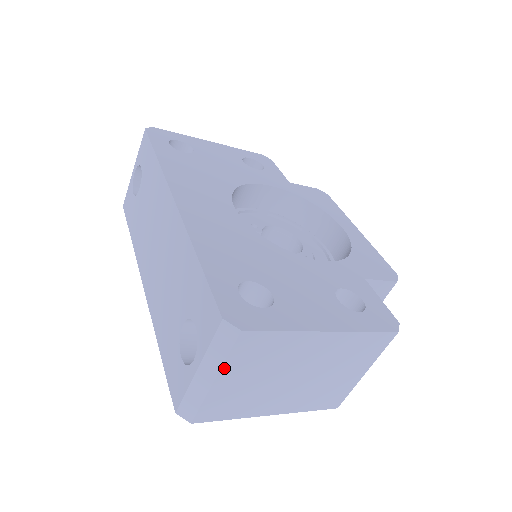
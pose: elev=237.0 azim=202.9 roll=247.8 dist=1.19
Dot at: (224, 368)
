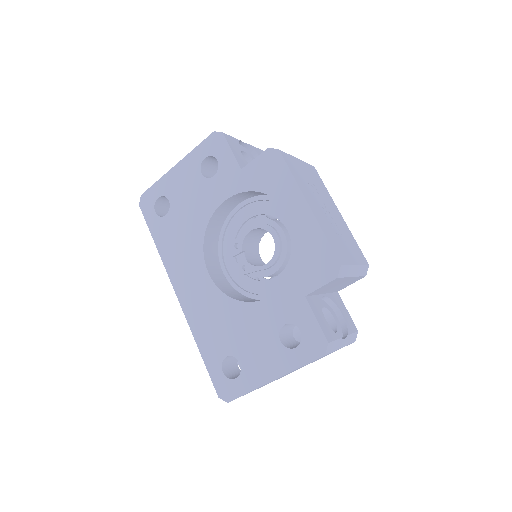
Dot at: occluded
